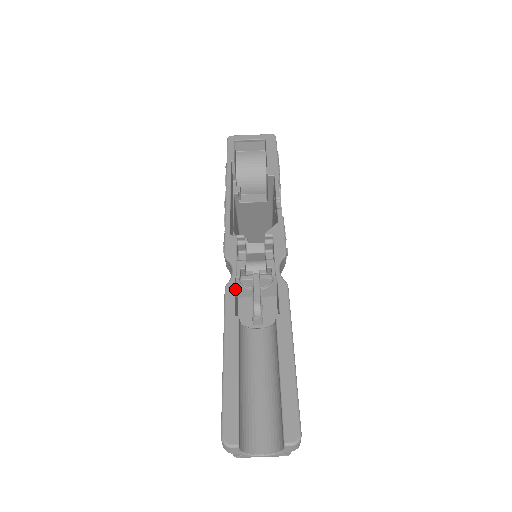
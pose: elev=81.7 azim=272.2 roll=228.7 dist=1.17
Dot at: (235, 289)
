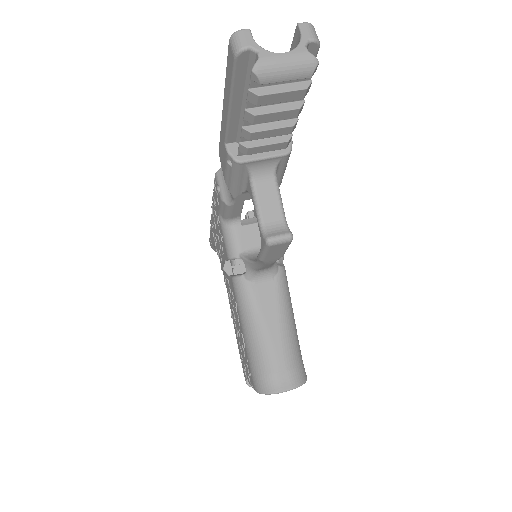
Dot at: occluded
